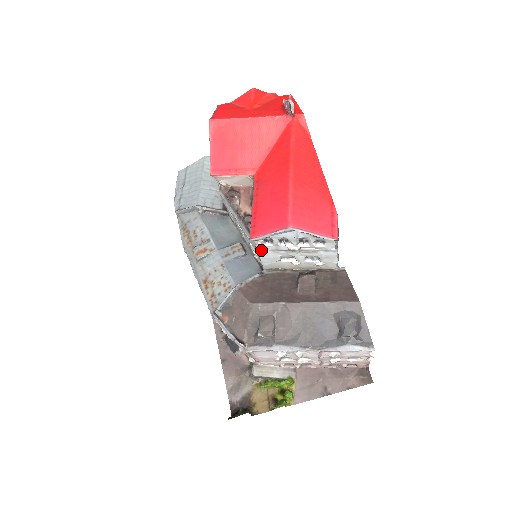
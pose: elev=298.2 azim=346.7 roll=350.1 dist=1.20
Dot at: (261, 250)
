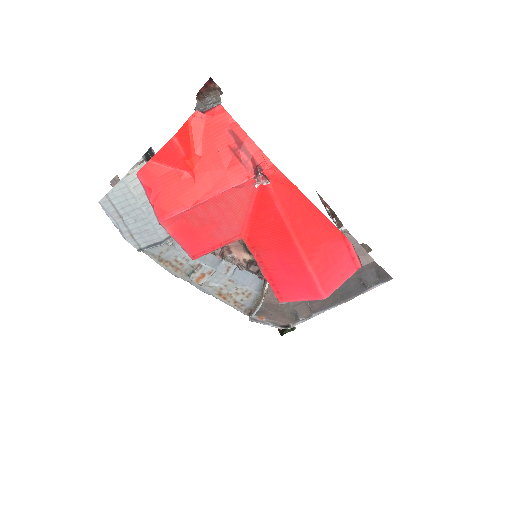
Dot at: occluded
